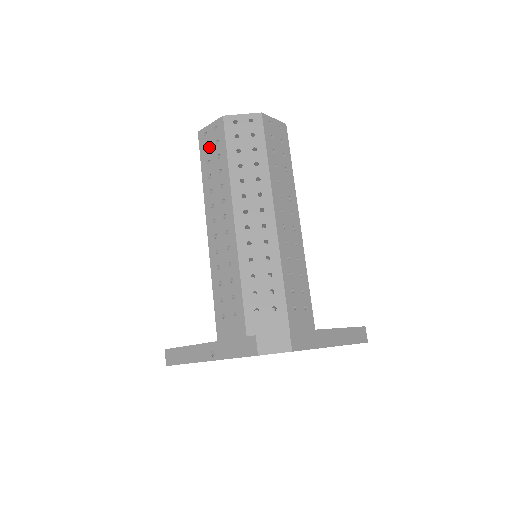
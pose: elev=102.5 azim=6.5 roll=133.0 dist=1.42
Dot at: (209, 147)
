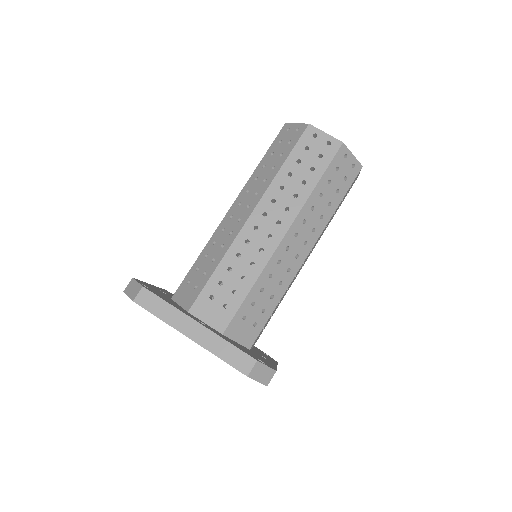
Dot at: occluded
